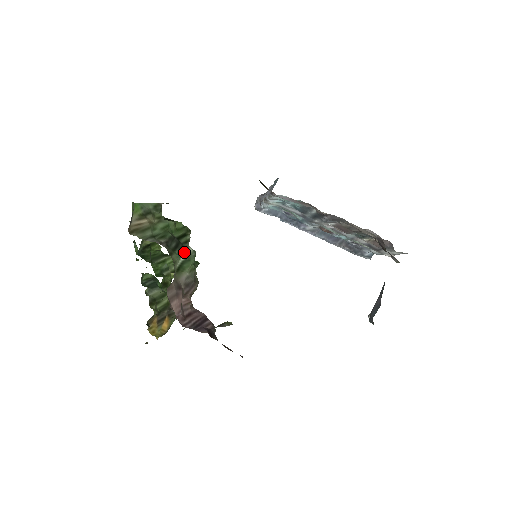
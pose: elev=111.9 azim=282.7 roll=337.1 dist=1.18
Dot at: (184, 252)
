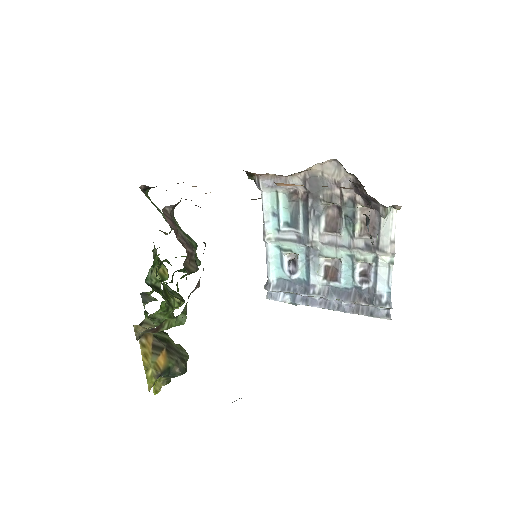
Dot at: (186, 234)
